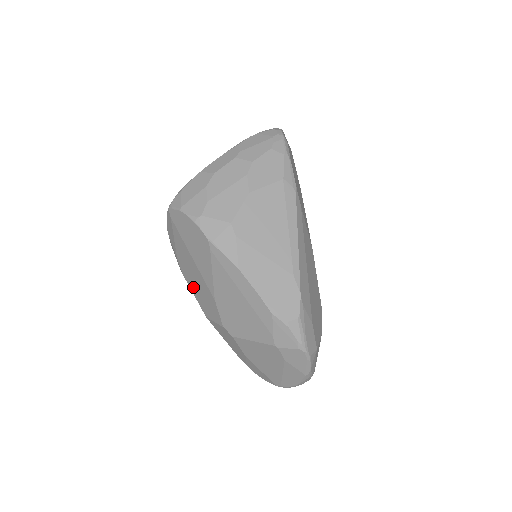
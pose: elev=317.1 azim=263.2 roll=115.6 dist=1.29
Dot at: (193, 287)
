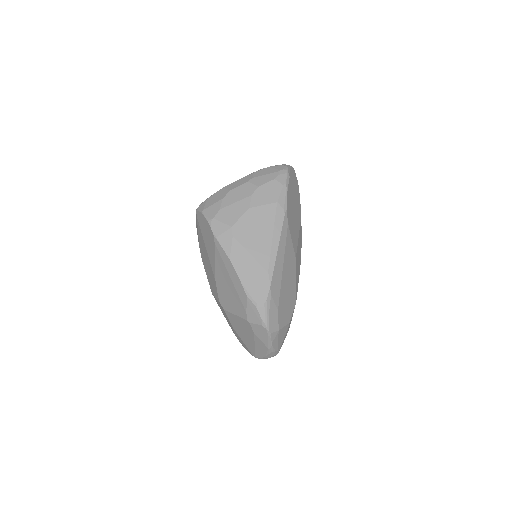
Dot at: (206, 269)
